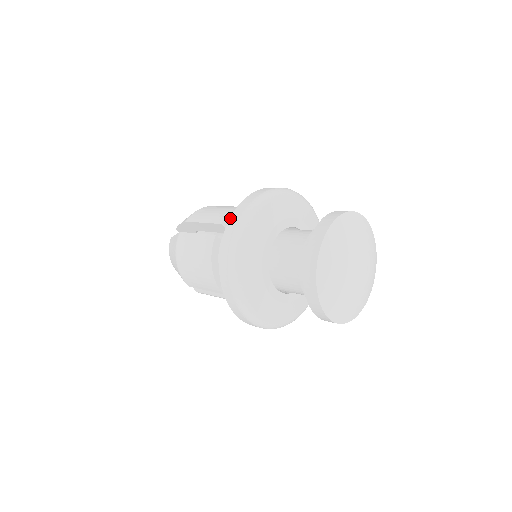
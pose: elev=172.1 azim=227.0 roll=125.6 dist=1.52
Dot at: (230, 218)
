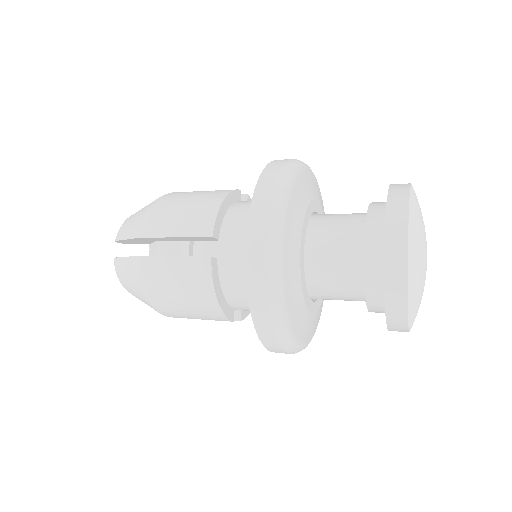
Dot at: (246, 240)
